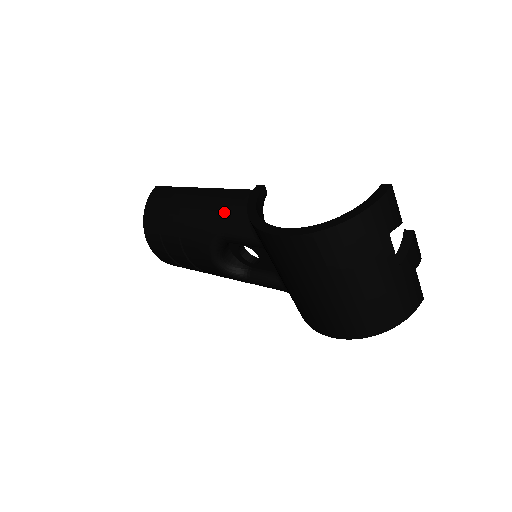
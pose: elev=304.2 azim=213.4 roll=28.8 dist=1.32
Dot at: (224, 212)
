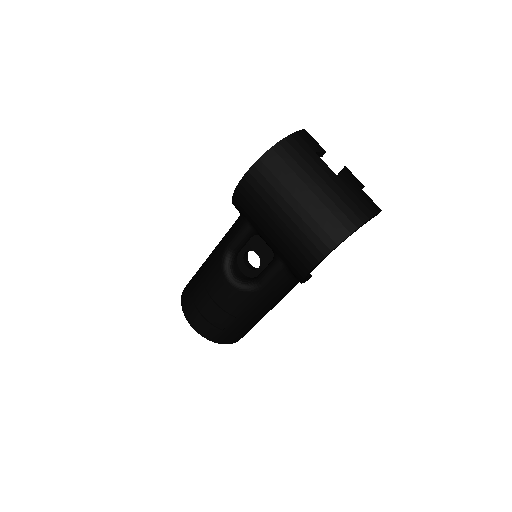
Dot at: (226, 234)
